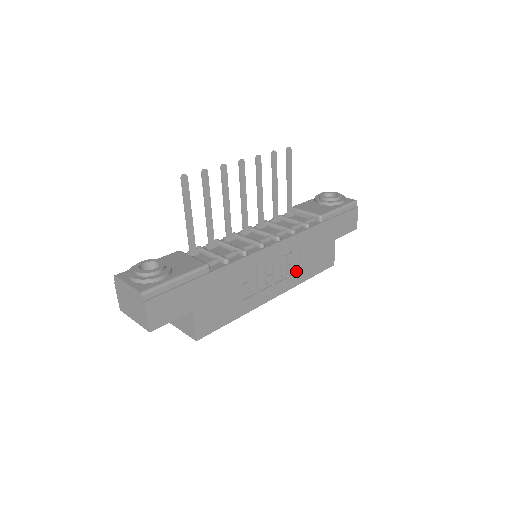
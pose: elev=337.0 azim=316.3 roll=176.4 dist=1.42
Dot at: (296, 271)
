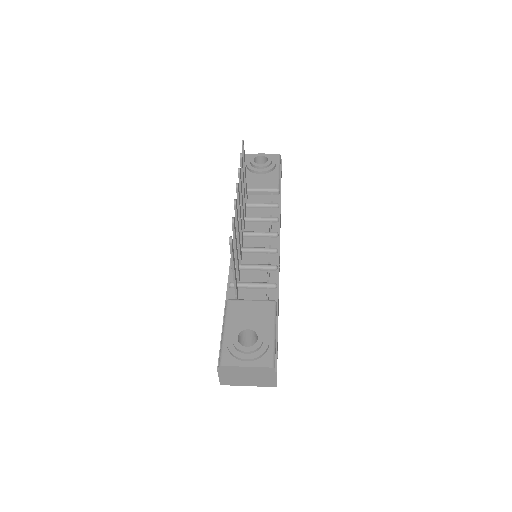
Dot at: occluded
